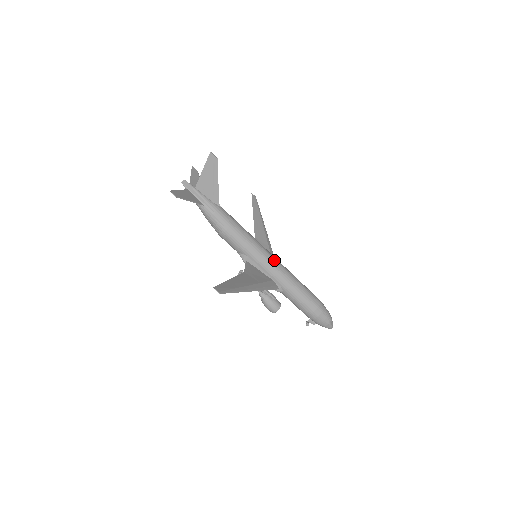
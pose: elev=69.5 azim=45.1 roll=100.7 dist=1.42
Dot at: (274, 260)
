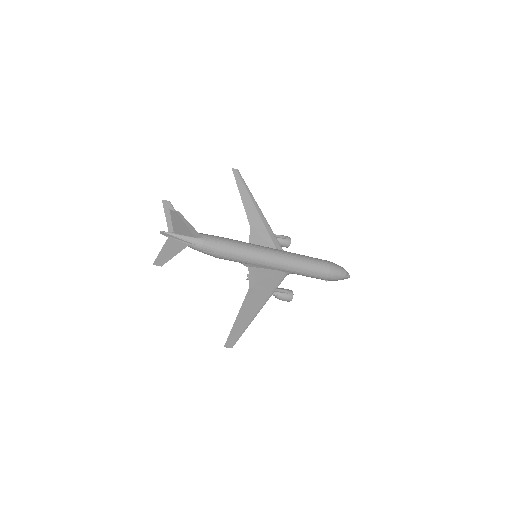
Dot at: (273, 256)
